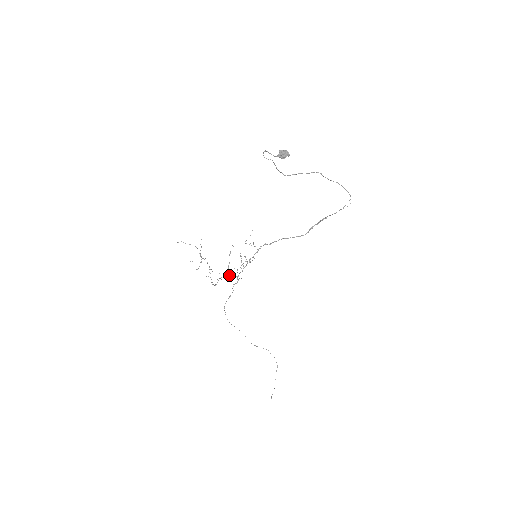
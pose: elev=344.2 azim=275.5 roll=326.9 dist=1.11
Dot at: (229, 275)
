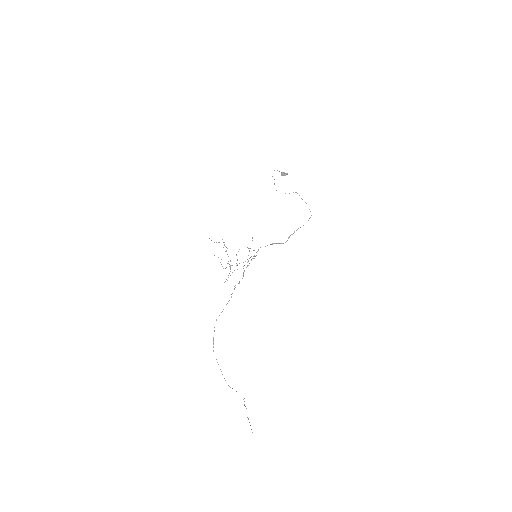
Dot at: occluded
